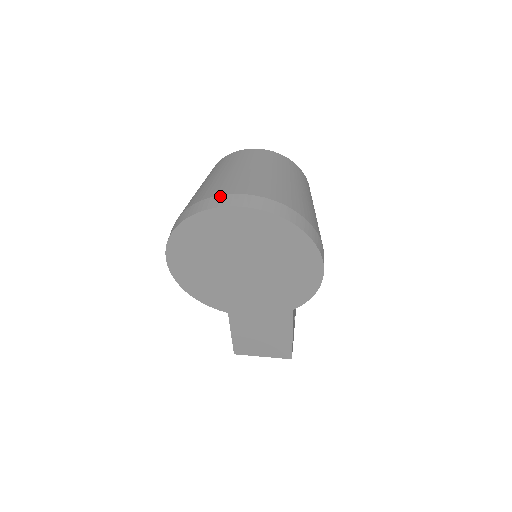
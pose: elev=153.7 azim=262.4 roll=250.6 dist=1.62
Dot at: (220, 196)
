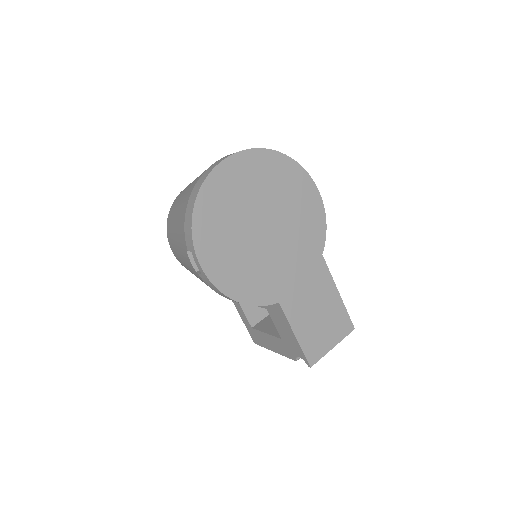
Dot at: (209, 167)
